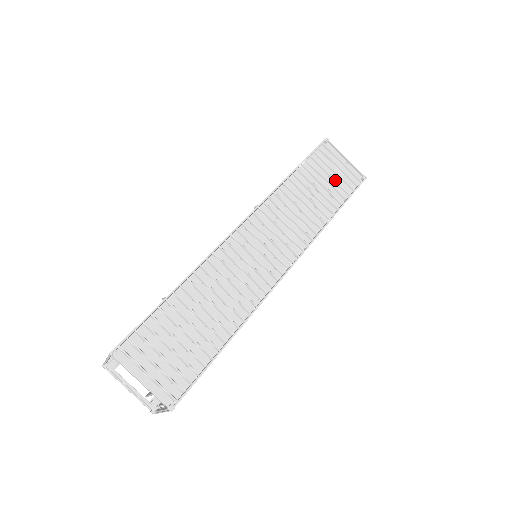
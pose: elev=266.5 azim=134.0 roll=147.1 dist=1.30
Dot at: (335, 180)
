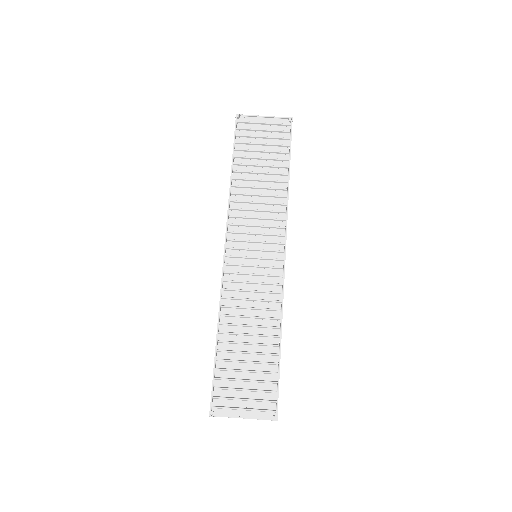
Dot at: (269, 145)
